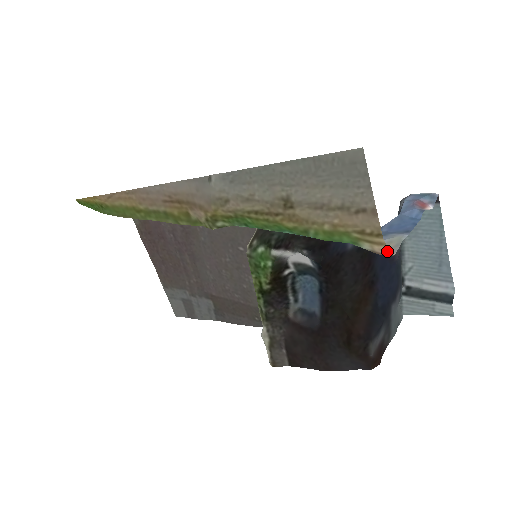
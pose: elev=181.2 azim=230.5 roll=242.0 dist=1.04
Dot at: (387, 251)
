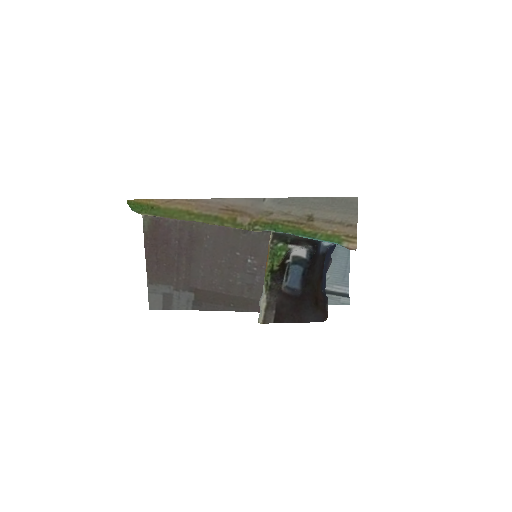
Dot at: (356, 247)
